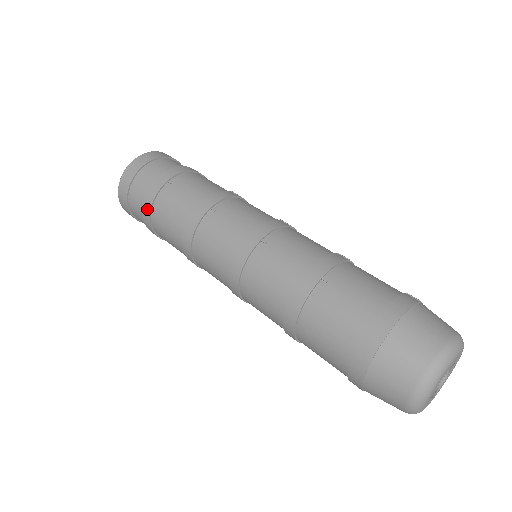
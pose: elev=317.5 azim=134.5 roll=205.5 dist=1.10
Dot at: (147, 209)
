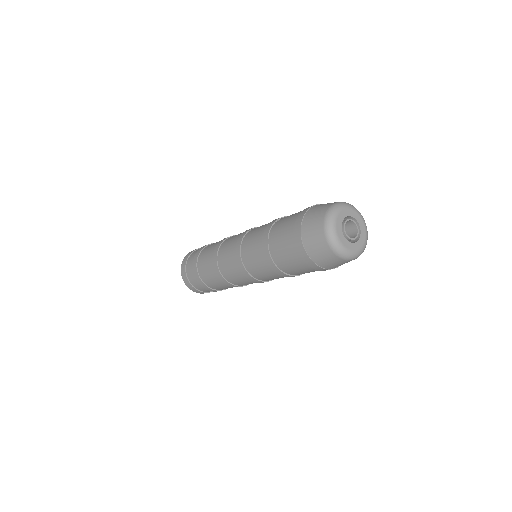
Dot at: (195, 264)
